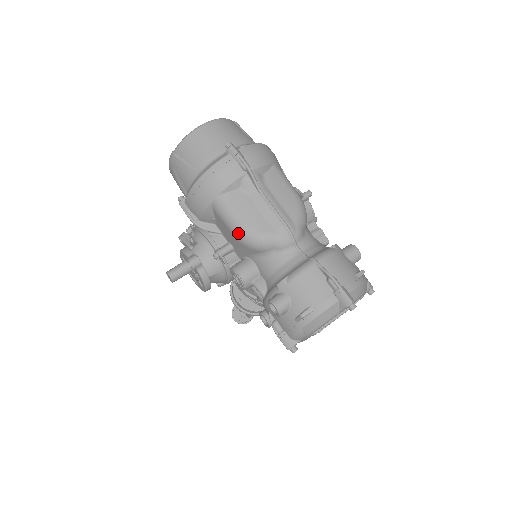
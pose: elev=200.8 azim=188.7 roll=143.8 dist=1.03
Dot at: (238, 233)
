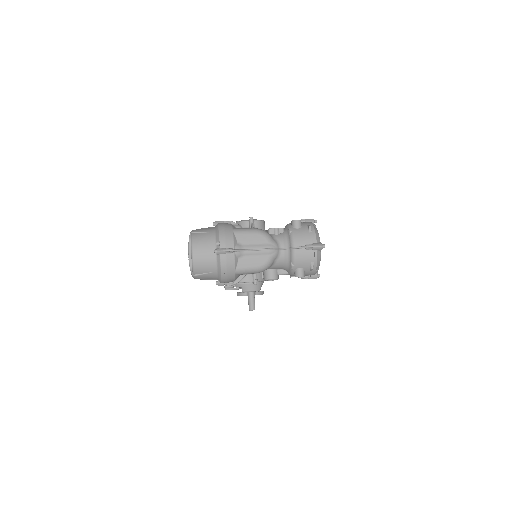
Dot at: (258, 272)
